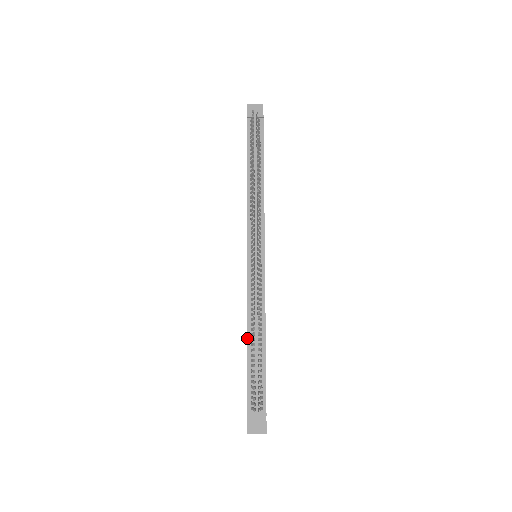
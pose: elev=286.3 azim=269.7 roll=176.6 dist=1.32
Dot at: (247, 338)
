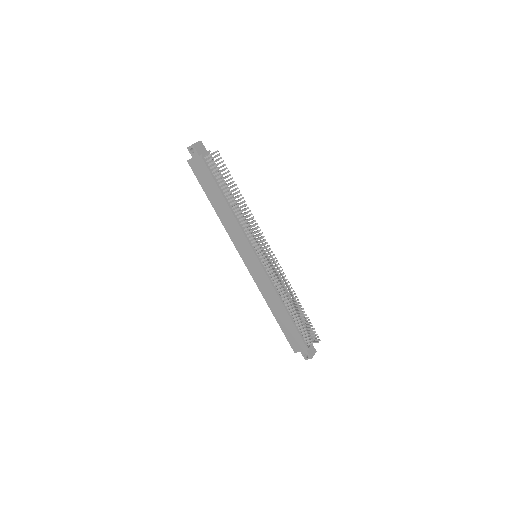
Dot at: (285, 309)
